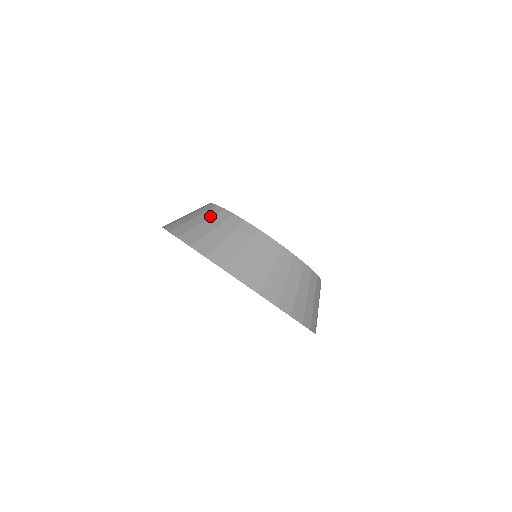
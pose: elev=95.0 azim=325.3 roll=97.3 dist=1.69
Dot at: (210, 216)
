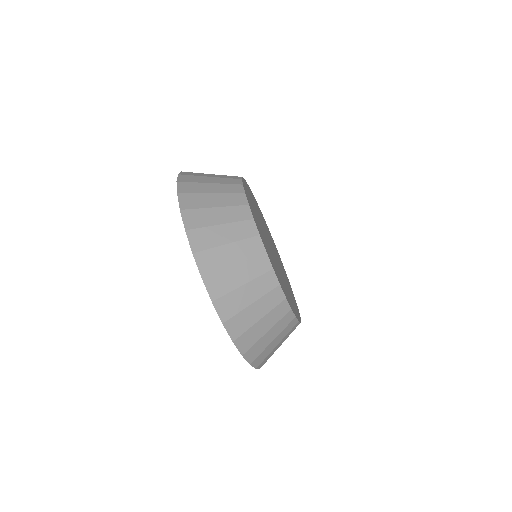
Dot at: (263, 293)
